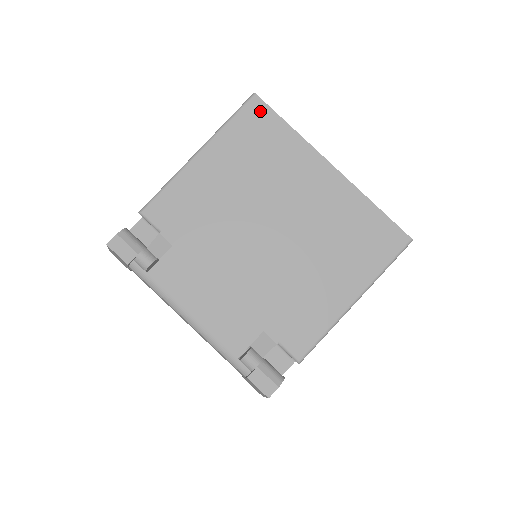
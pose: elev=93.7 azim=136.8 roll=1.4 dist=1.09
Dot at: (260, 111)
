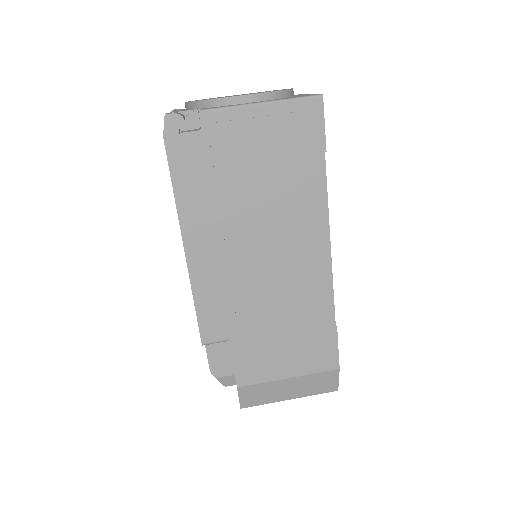
Dot at: occluded
